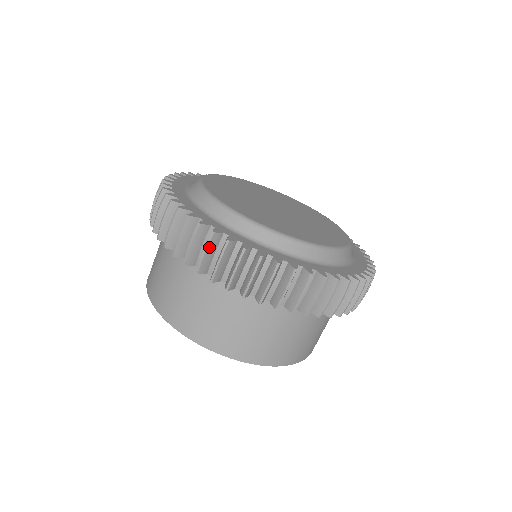
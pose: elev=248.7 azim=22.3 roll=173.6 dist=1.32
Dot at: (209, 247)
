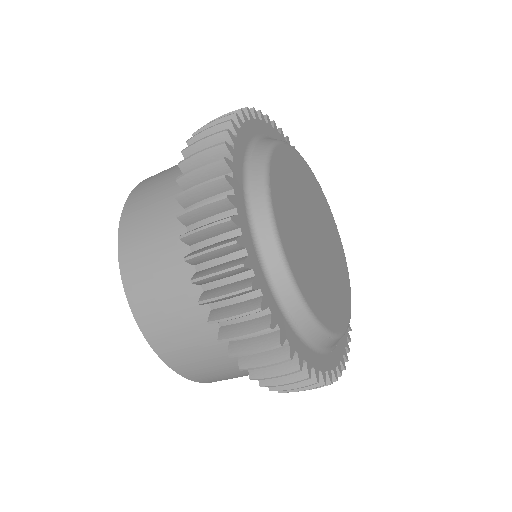
Dot at: (219, 250)
